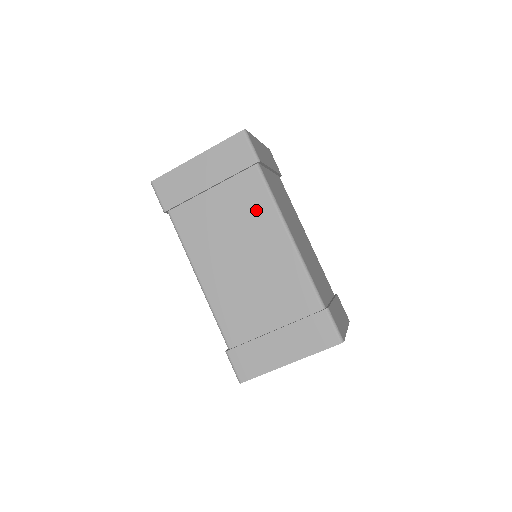
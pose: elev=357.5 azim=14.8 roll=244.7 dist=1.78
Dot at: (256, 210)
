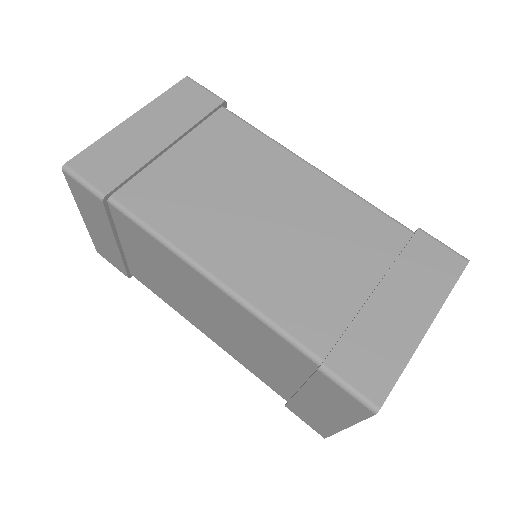
Dot at: (251, 152)
